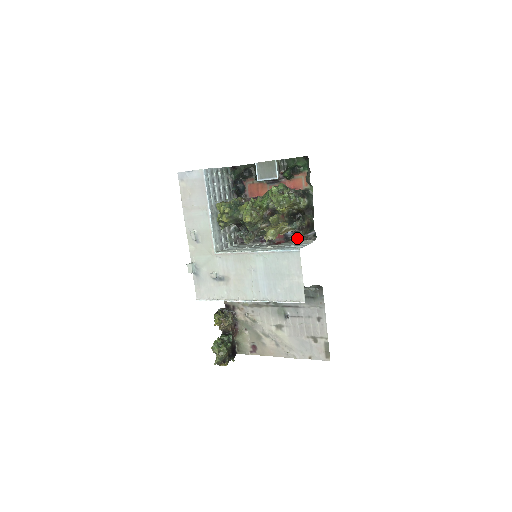
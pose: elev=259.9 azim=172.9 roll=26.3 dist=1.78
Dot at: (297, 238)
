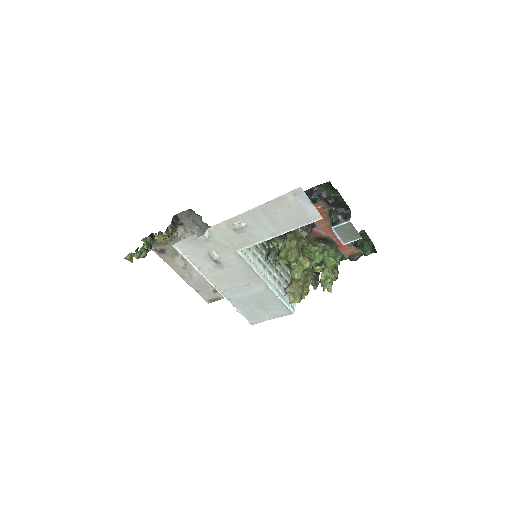
Dot at: occluded
